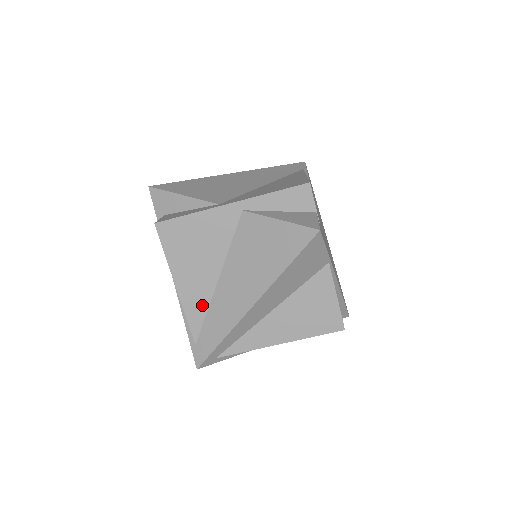
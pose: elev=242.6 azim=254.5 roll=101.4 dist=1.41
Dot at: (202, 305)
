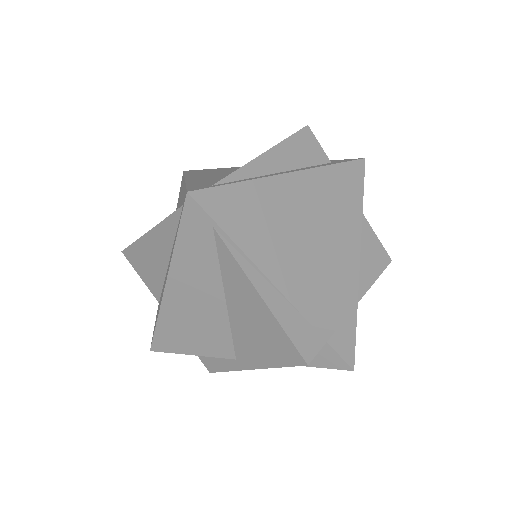
Dot at: occluded
